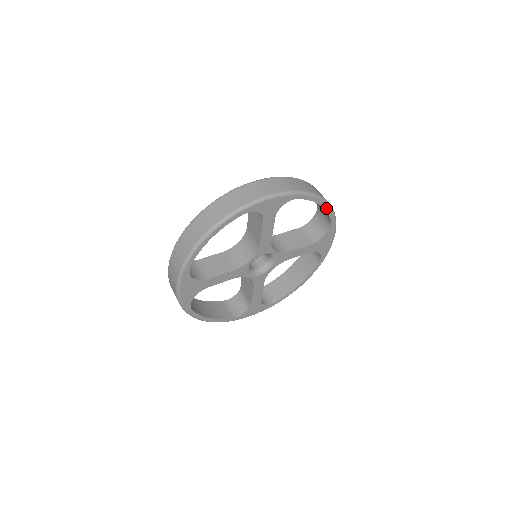
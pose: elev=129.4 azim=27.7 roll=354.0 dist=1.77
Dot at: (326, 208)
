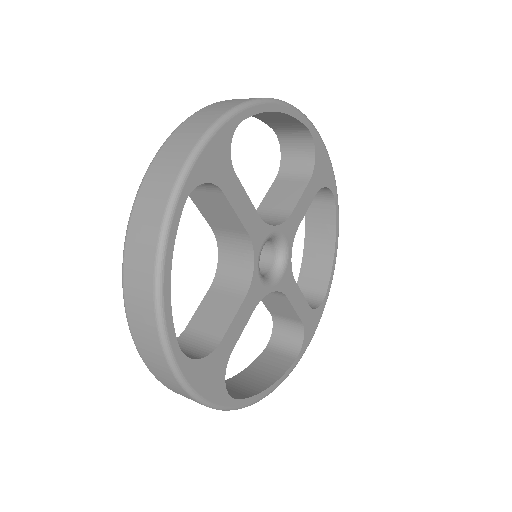
Dot at: (289, 112)
